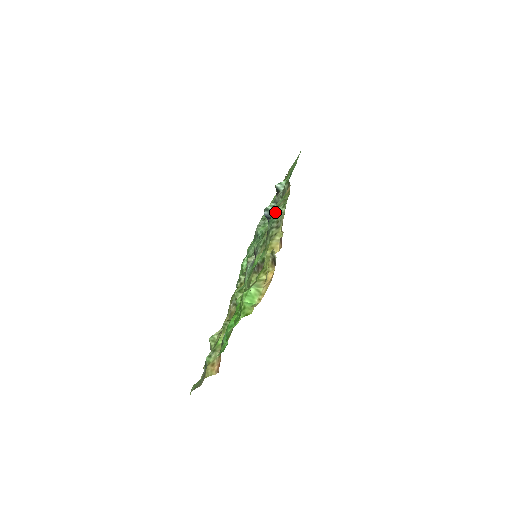
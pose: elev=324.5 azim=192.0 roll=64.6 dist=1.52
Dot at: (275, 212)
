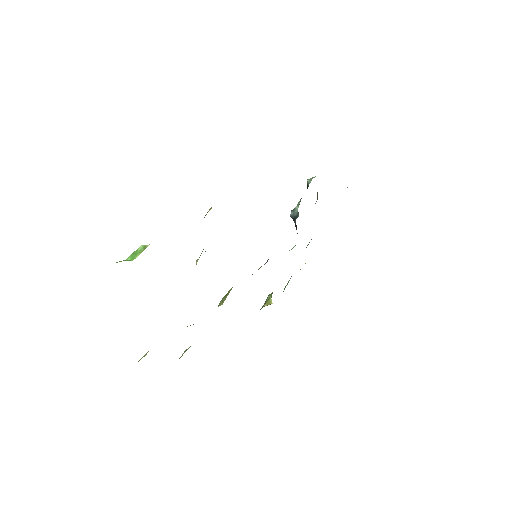
Dot at: occluded
